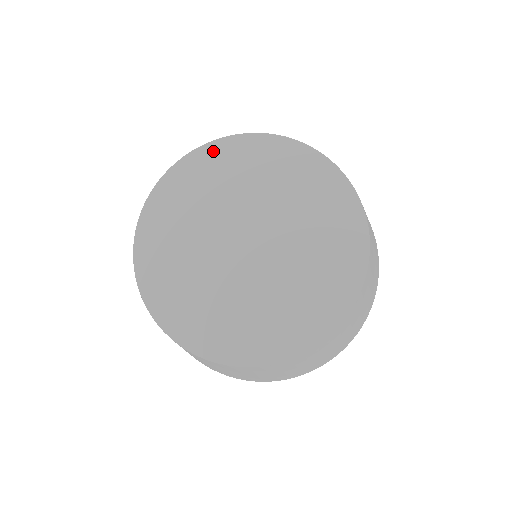
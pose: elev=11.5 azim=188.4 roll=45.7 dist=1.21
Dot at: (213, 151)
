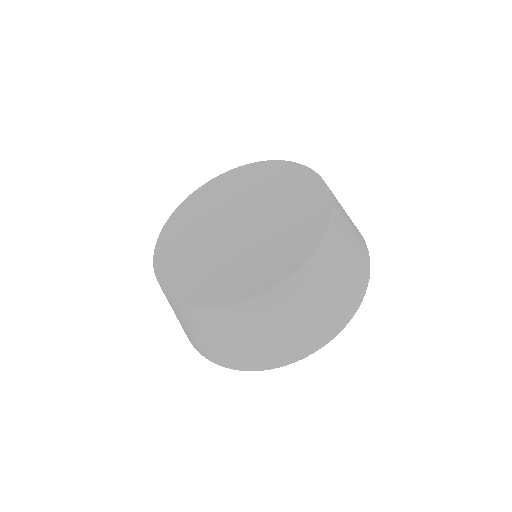
Dot at: (253, 168)
